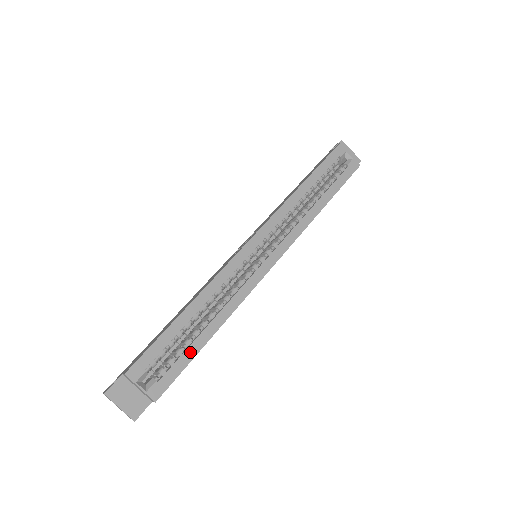
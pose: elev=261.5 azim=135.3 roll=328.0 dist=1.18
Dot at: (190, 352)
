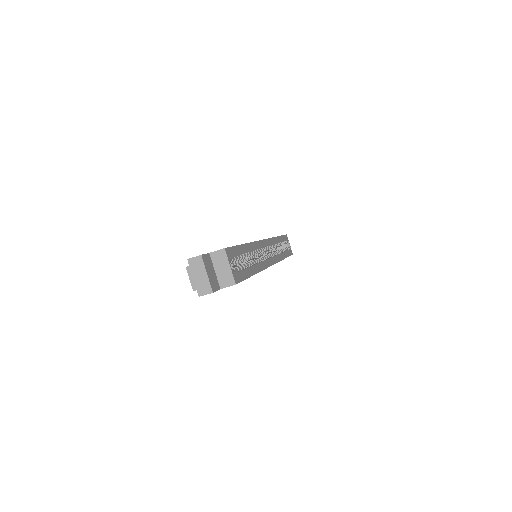
Dot at: (248, 272)
